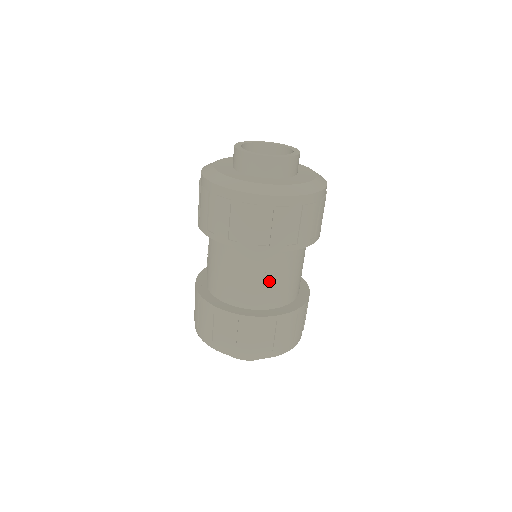
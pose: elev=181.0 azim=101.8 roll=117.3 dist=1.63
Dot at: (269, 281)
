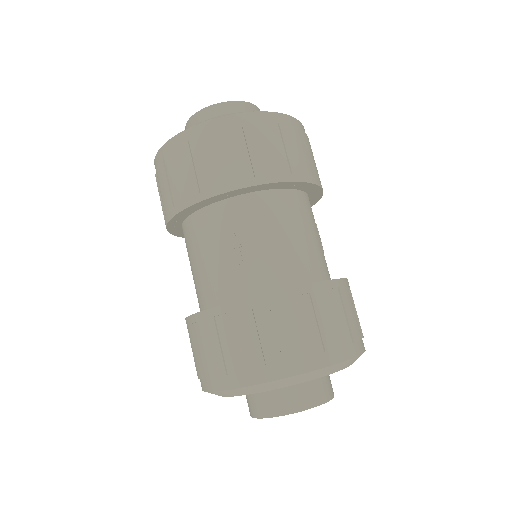
Dot at: (244, 249)
